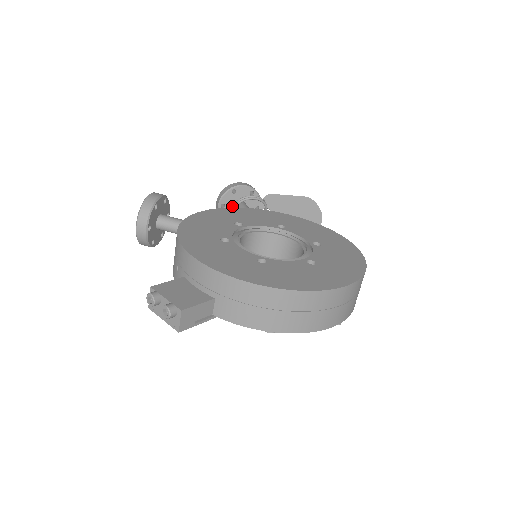
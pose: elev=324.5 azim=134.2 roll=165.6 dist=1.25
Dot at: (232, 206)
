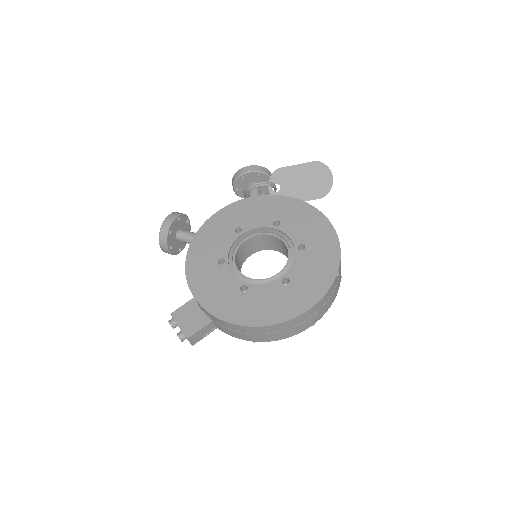
Dot at: (243, 192)
